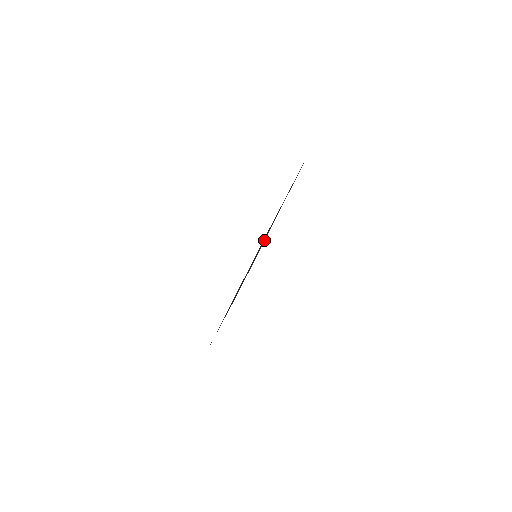
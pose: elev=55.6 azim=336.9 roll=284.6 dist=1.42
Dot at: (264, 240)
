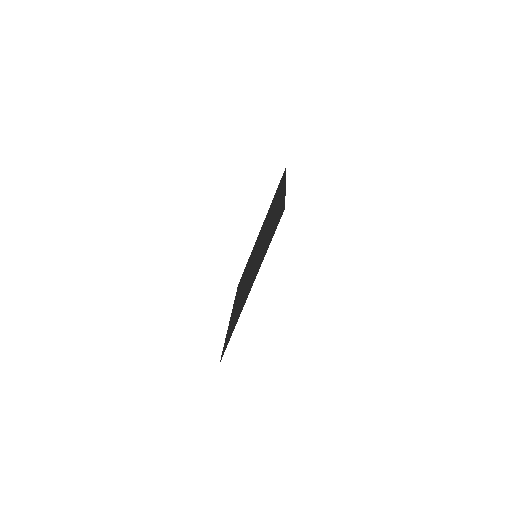
Dot at: (279, 204)
